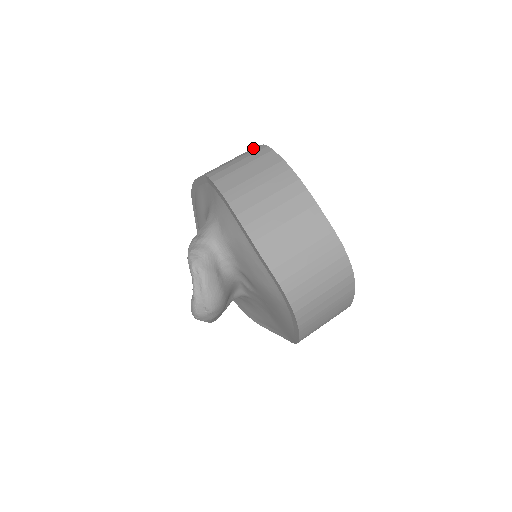
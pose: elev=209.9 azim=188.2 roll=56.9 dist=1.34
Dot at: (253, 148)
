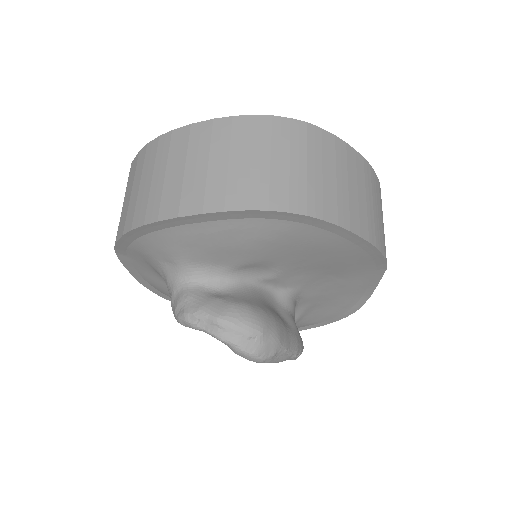
Dot at: occluded
